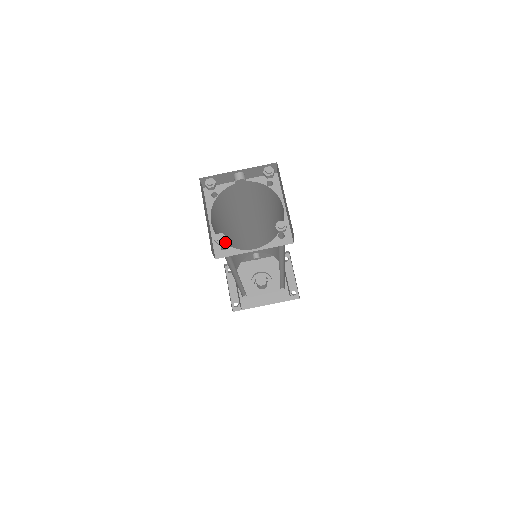
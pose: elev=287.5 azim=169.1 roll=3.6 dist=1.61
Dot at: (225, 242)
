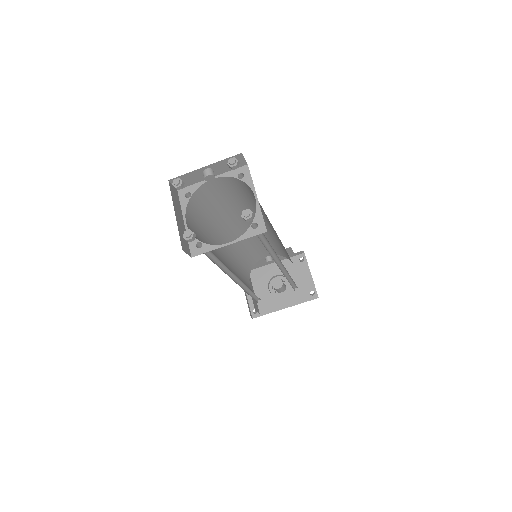
Dot at: occluded
